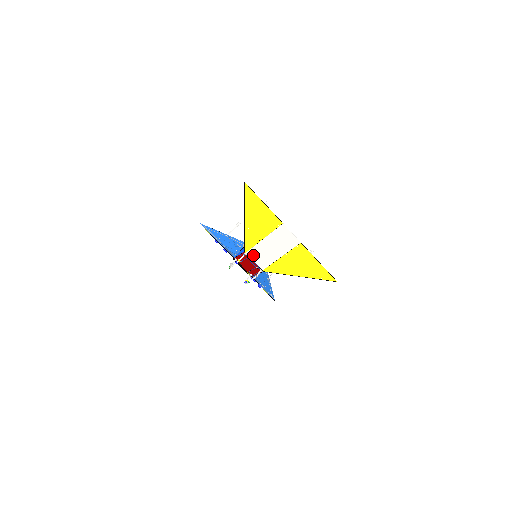
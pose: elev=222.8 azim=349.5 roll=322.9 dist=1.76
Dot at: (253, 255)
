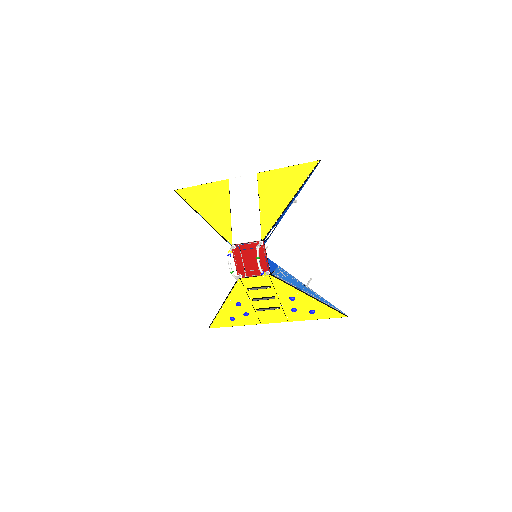
Dot at: (239, 238)
